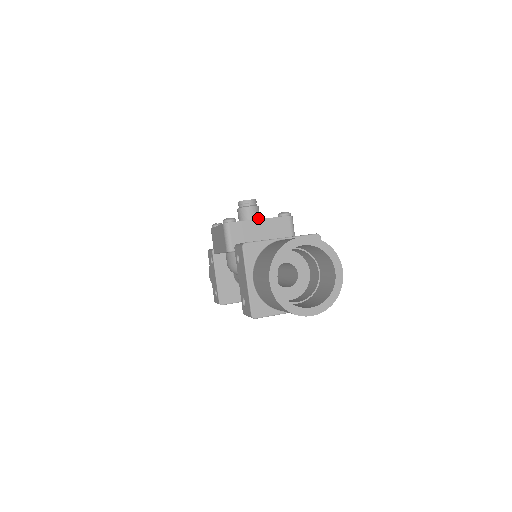
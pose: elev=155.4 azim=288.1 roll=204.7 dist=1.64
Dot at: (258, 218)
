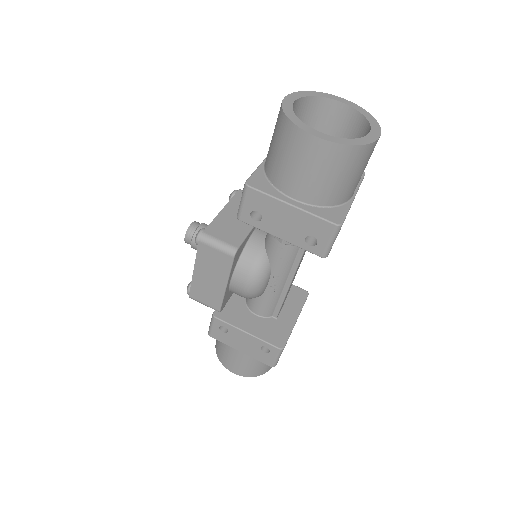
Dot at: occluded
